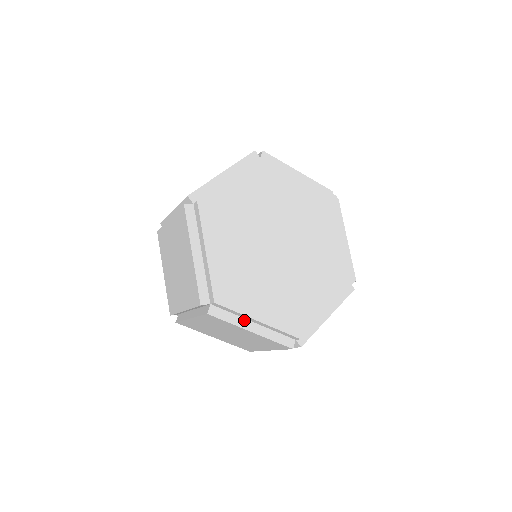
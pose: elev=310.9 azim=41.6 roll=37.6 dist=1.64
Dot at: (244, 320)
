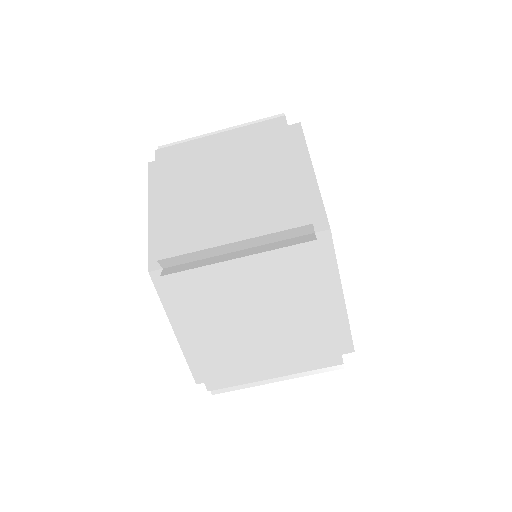
Dot at: occluded
